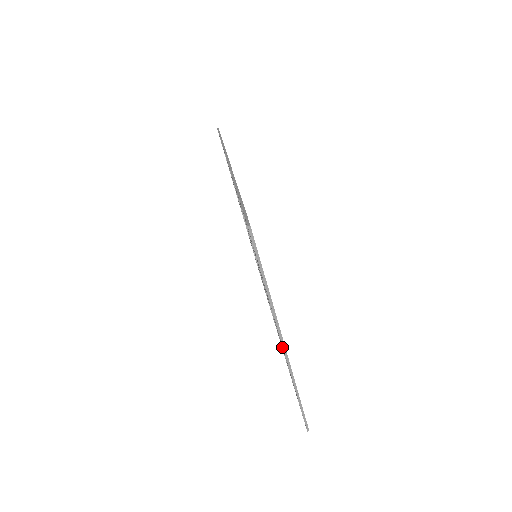
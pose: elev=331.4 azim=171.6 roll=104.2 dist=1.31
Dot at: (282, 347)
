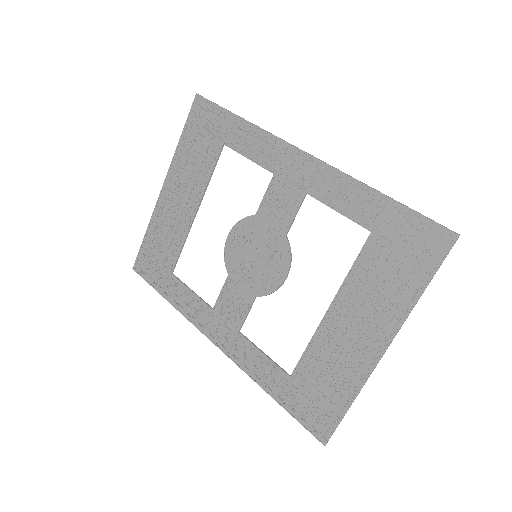
Dot at: (331, 357)
